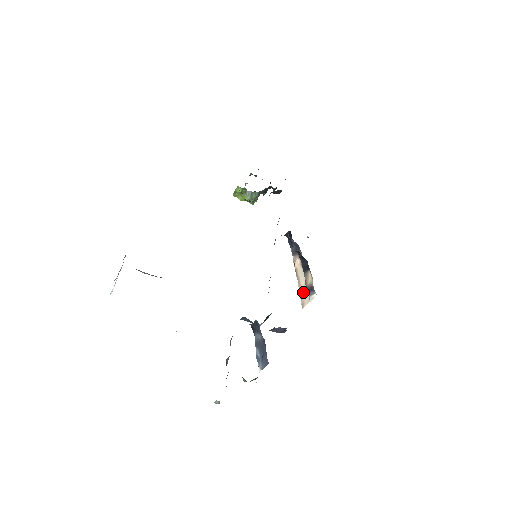
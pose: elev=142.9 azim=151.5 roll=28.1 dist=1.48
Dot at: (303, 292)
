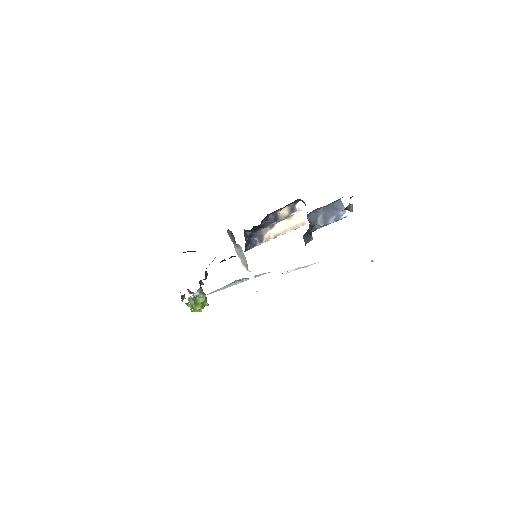
Dot at: (293, 224)
